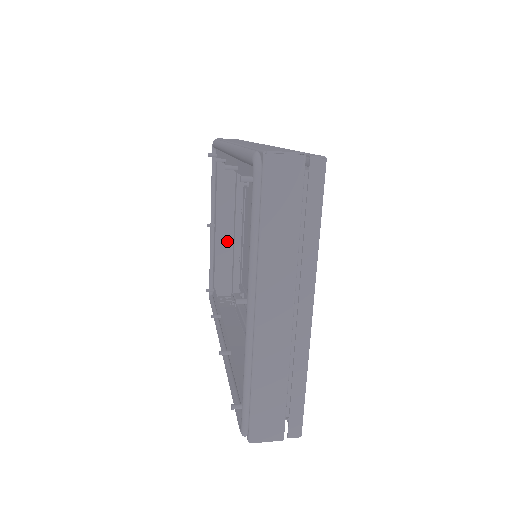
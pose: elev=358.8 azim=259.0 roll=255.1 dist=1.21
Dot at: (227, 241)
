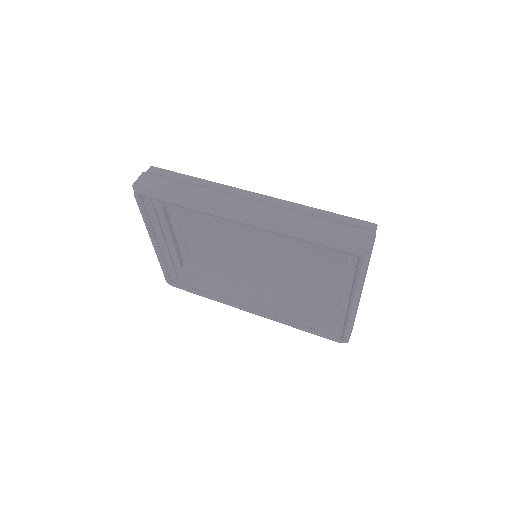
Dot at: occluded
